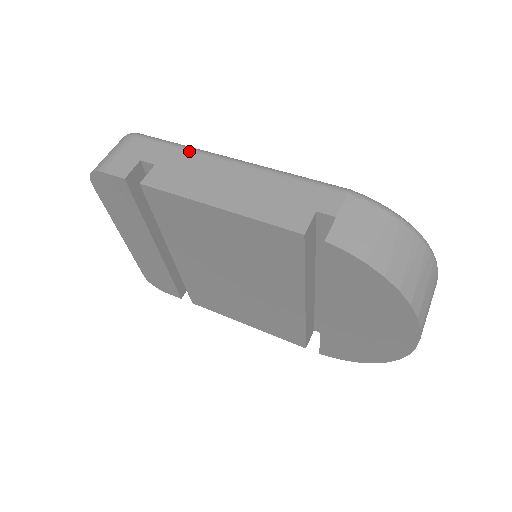
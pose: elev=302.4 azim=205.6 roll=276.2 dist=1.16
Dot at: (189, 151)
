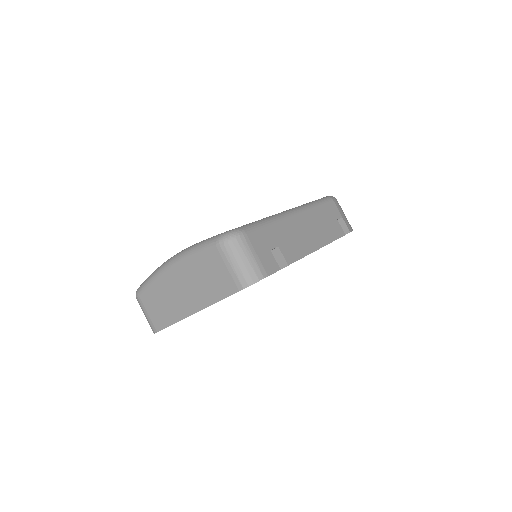
Dot at: (278, 223)
